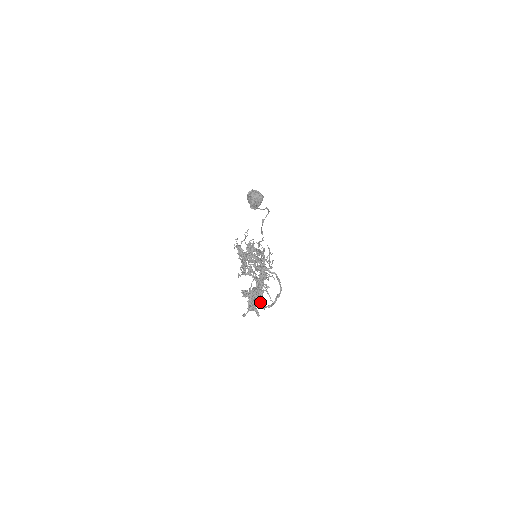
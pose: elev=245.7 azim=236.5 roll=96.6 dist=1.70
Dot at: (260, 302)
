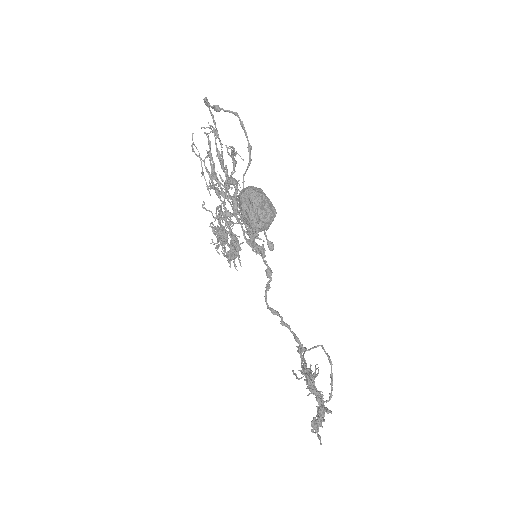
Dot at: occluded
